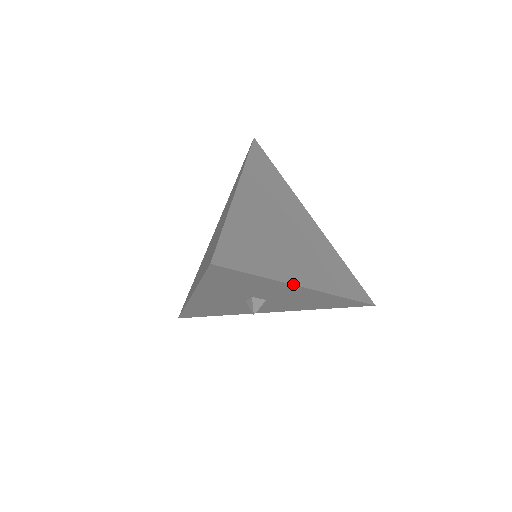
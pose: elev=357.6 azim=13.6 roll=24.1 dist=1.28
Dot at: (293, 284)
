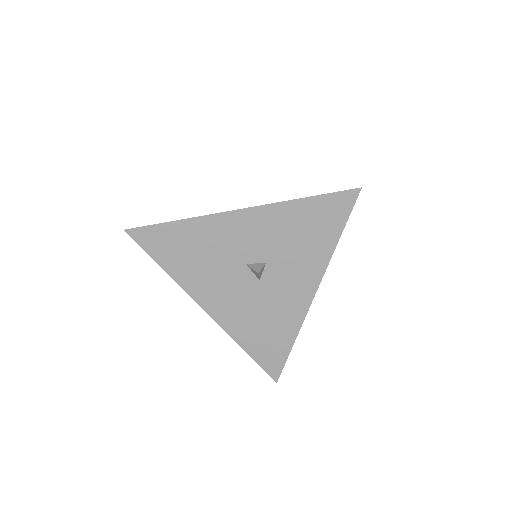
Dot at: (323, 275)
